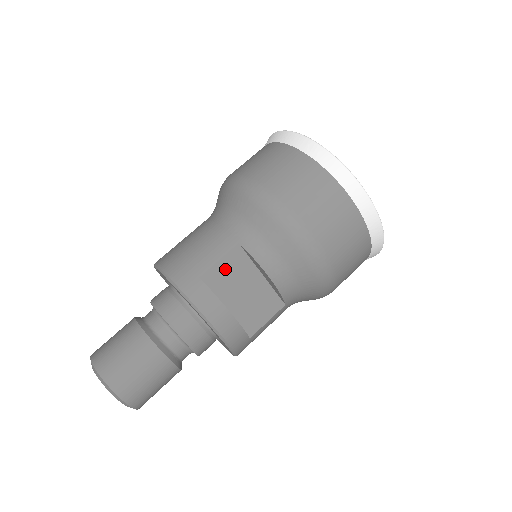
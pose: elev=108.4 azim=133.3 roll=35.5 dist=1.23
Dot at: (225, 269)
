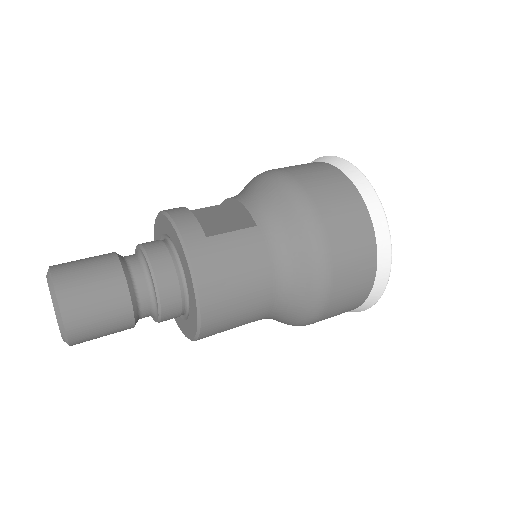
Dot at: (202, 212)
